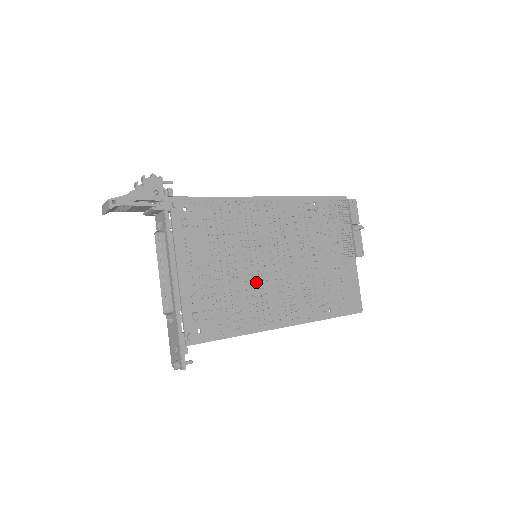
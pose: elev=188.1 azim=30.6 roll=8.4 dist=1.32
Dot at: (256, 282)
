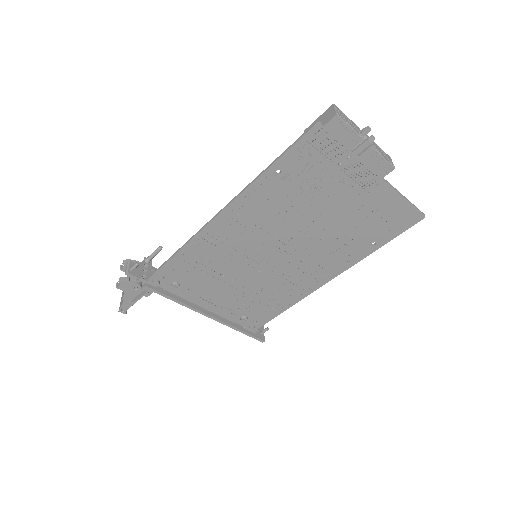
Dot at: (272, 275)
